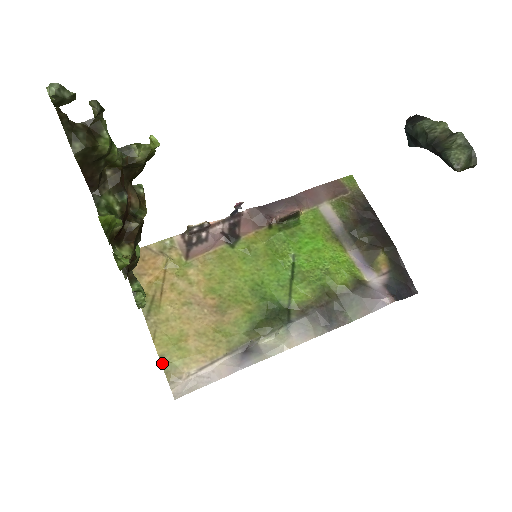
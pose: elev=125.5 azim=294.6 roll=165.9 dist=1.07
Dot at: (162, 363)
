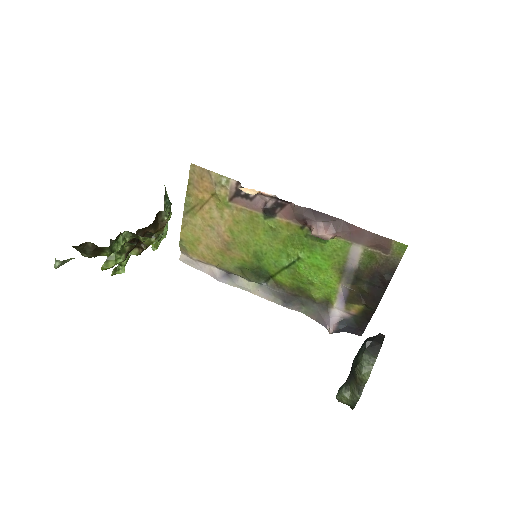
Dot at: (180, 243)
